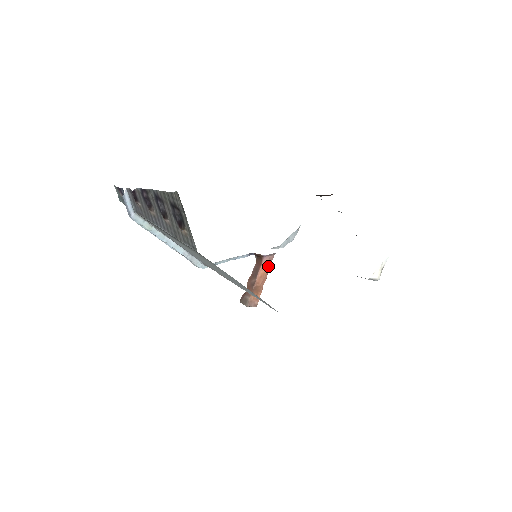
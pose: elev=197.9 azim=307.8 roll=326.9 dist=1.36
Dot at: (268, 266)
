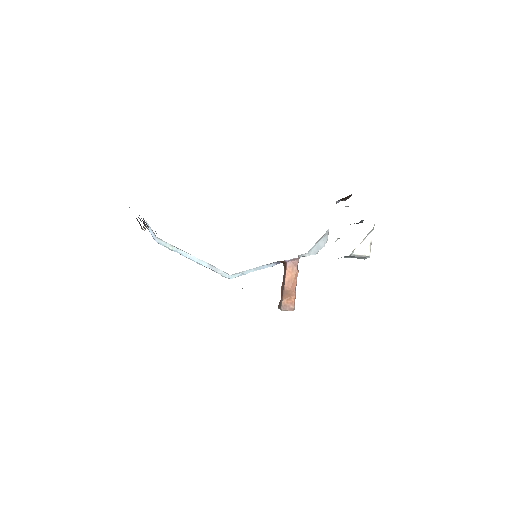
Dot at: (294, 271)
